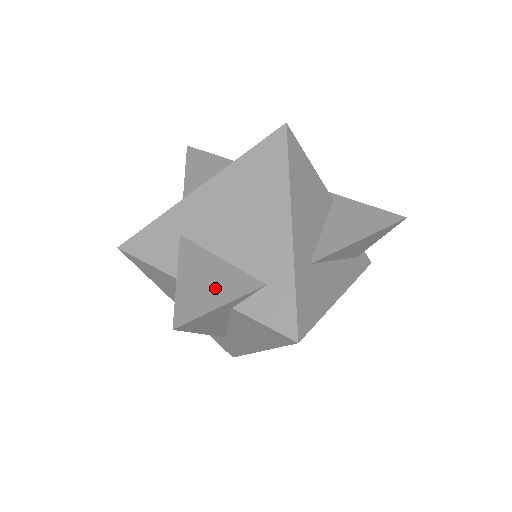
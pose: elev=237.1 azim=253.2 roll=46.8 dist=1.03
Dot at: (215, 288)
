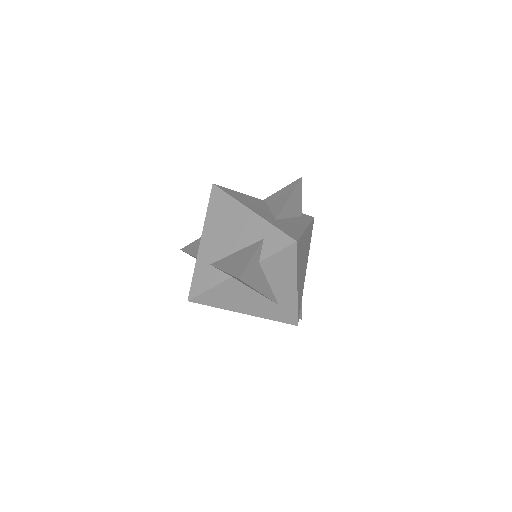
Dot at: (243, 258)
